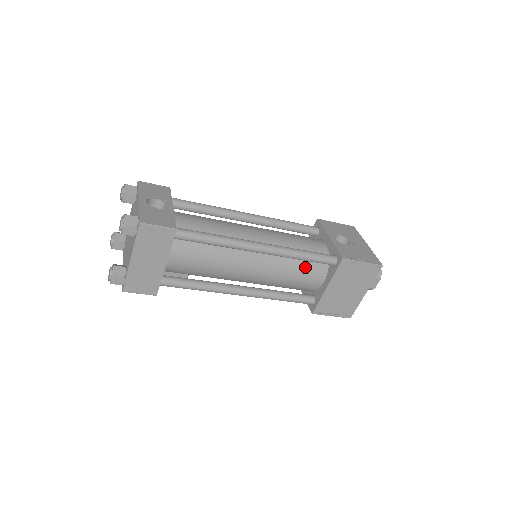
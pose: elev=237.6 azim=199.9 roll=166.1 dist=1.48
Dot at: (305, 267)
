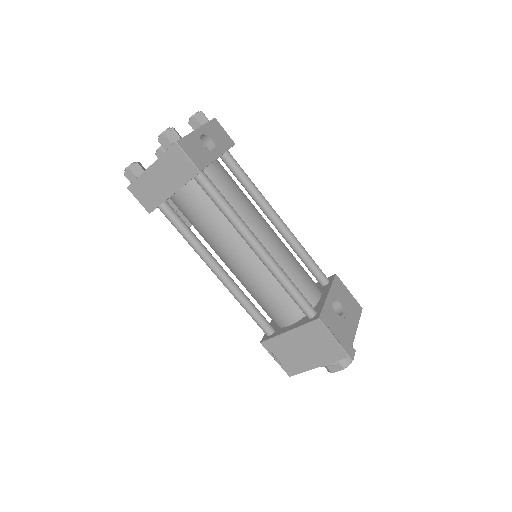
Dot at: (284, 298)
